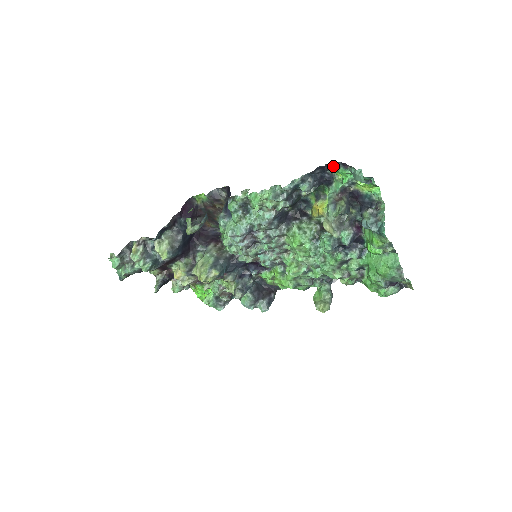
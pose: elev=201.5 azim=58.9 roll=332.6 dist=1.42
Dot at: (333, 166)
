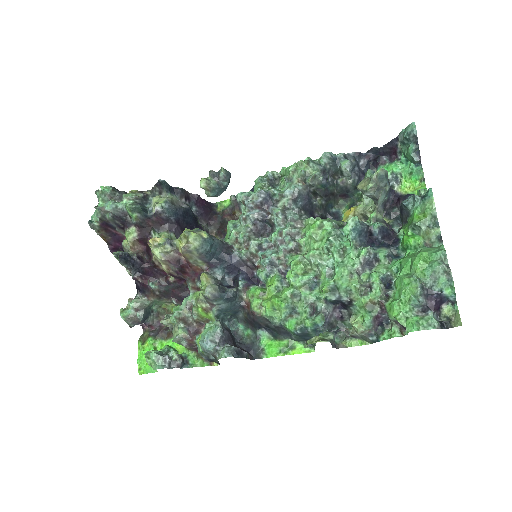
Dot at: (379, 162)
